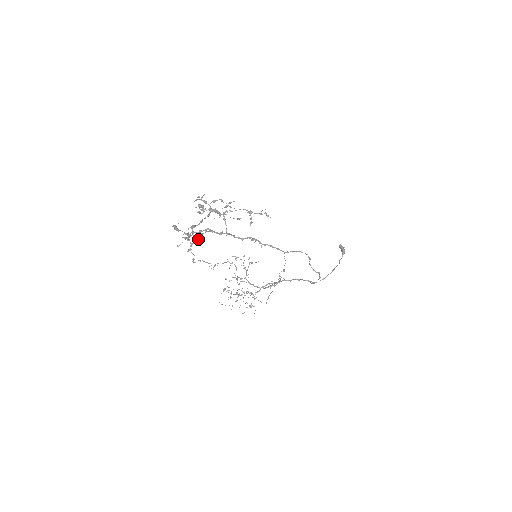
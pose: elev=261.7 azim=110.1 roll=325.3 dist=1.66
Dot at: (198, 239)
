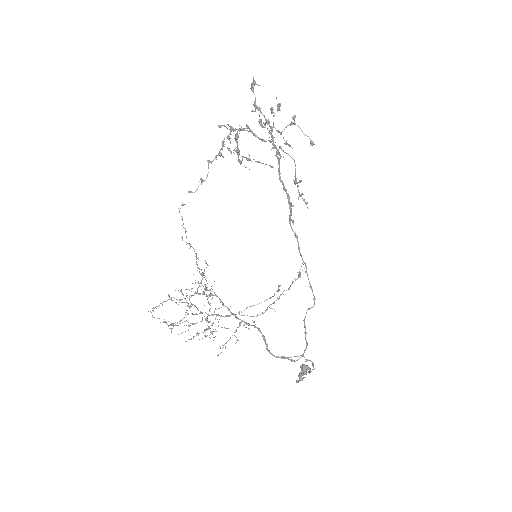
Dot at: (263, 122)
